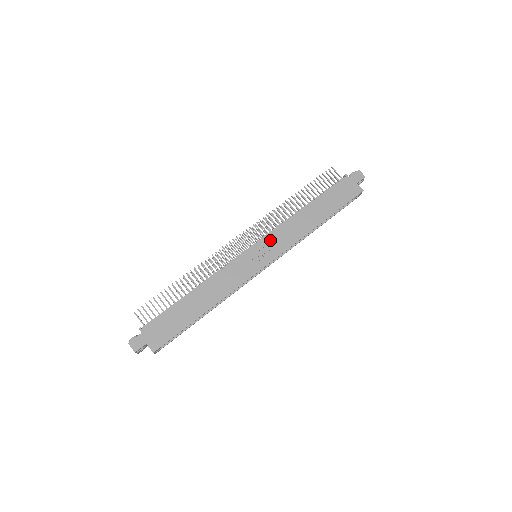
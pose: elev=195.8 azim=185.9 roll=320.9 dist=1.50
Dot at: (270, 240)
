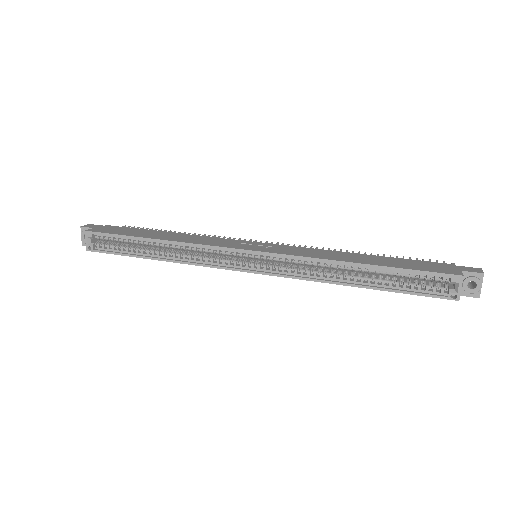
Dot at: (284, 247)
